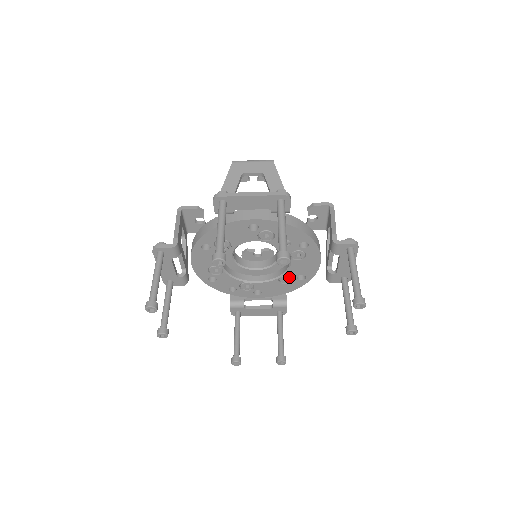
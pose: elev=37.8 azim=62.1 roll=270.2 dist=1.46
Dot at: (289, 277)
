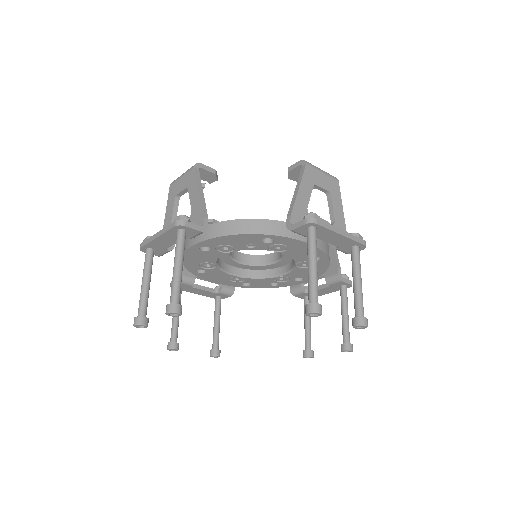
Dot at: (304, 262)
